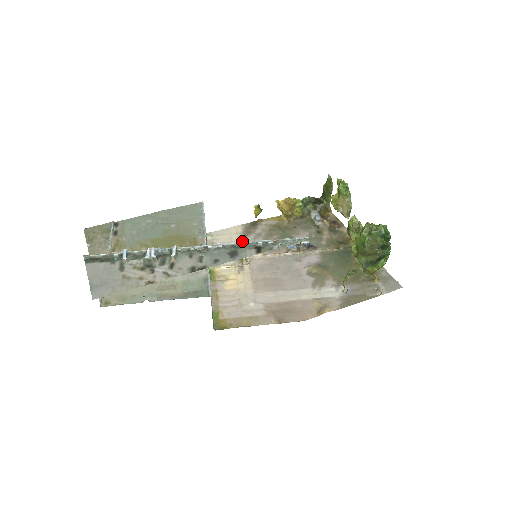
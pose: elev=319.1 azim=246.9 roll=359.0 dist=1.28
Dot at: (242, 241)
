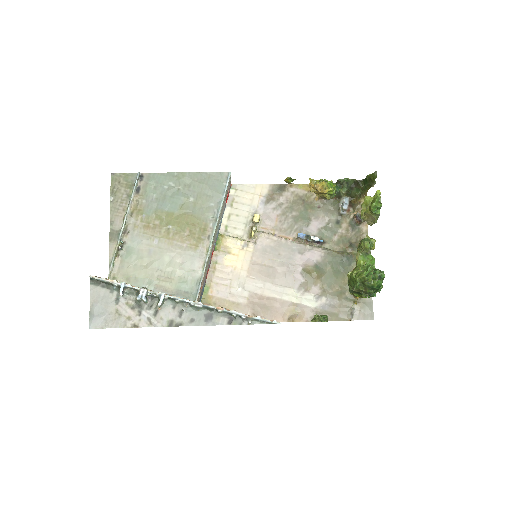
Dot at: (261, 208)
